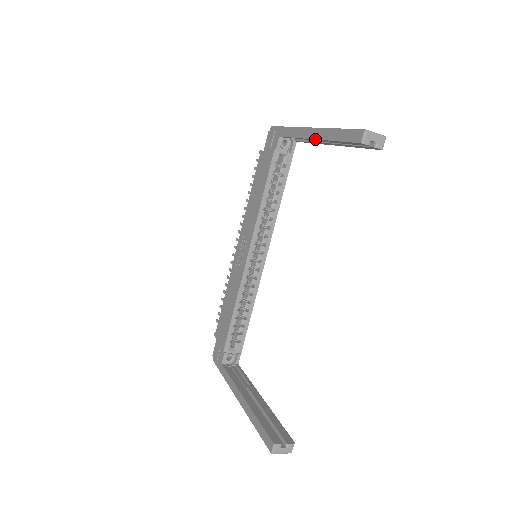
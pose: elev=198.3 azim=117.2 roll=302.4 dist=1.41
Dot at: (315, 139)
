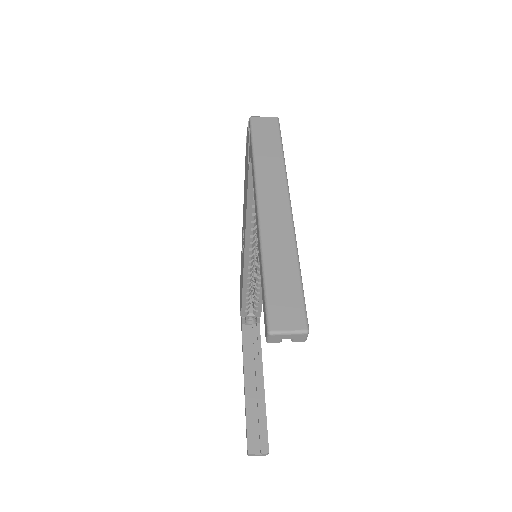
Dot at: (257, 237)
